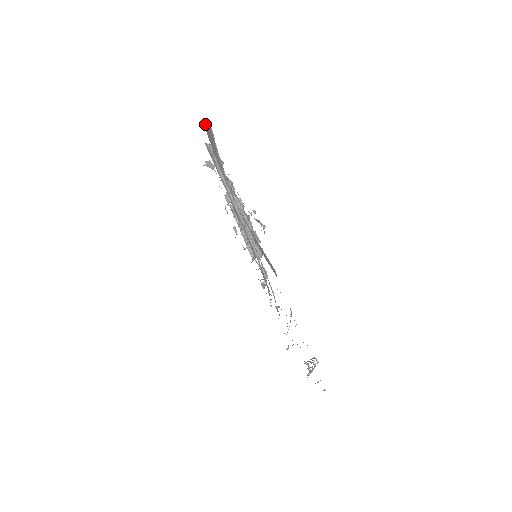
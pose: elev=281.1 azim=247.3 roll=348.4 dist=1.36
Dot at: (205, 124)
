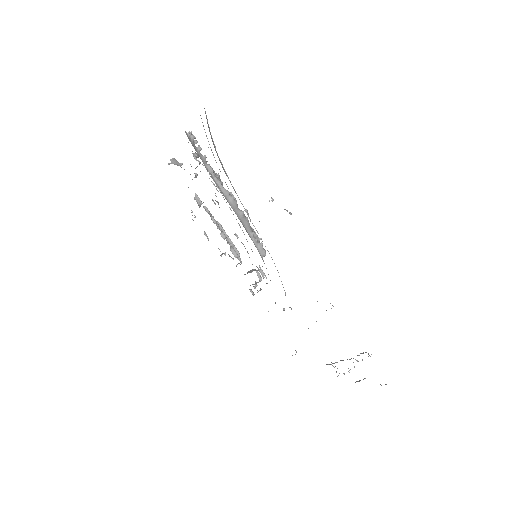
Dot at: occluded
